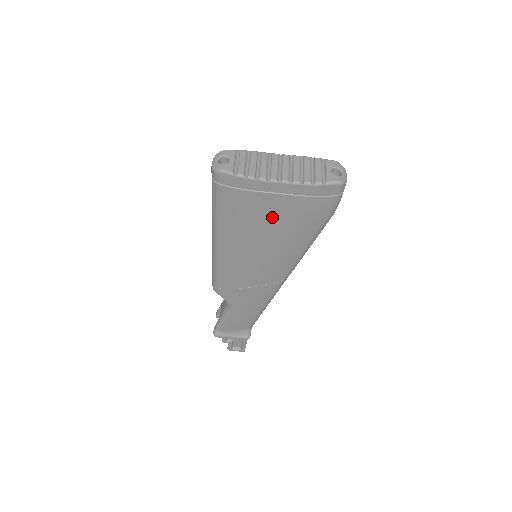
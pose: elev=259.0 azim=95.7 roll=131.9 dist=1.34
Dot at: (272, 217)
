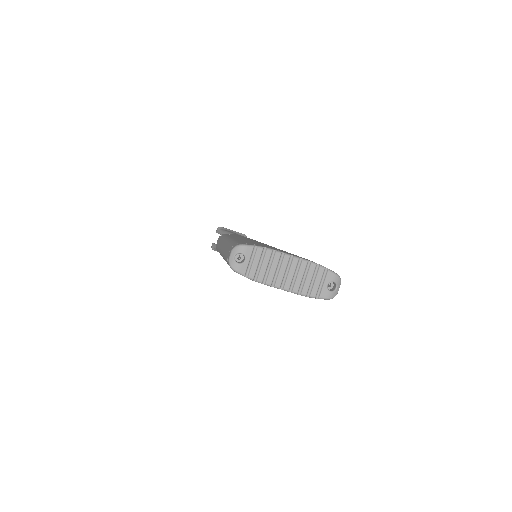
Dot at: occluded
